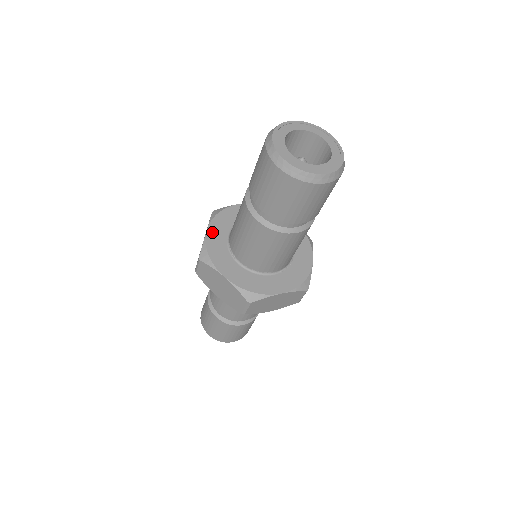
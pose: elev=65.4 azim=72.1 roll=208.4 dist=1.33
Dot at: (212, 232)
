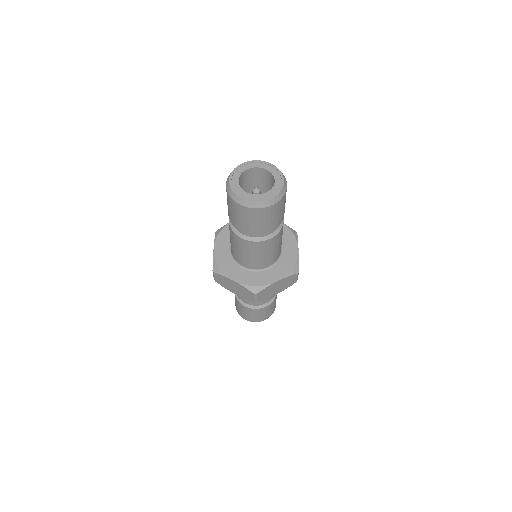
Dot at: (218, 249)
